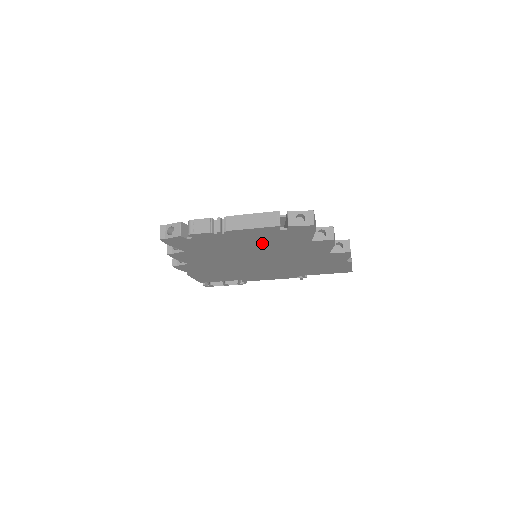
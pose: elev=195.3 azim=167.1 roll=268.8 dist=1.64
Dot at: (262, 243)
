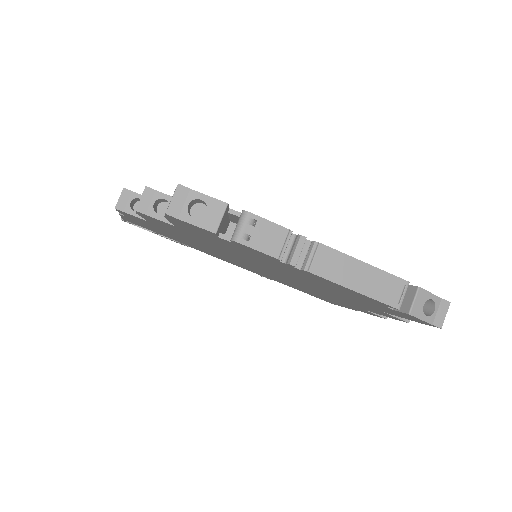
Dot at: (316, 283)
